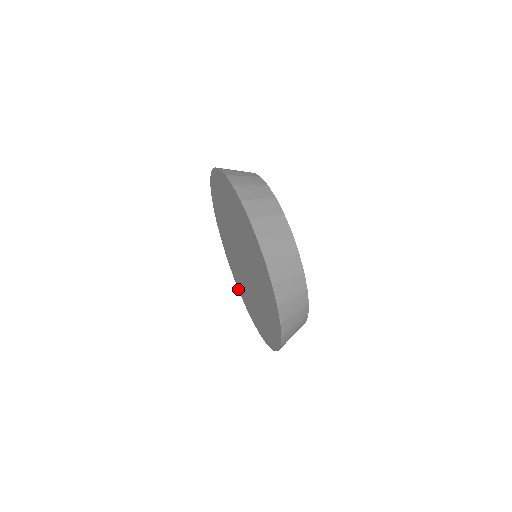
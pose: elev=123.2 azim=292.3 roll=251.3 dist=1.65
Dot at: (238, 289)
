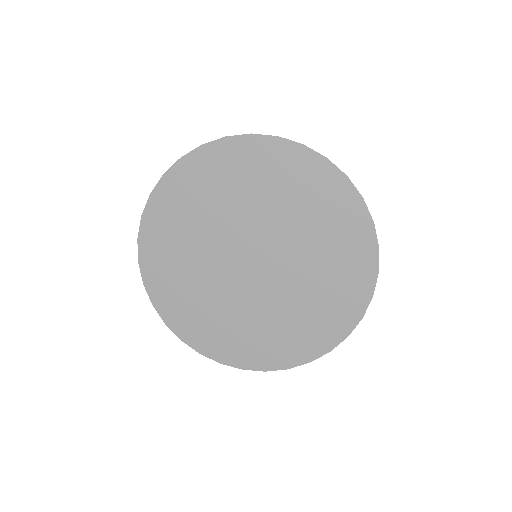
Dot at: (211, 358)
